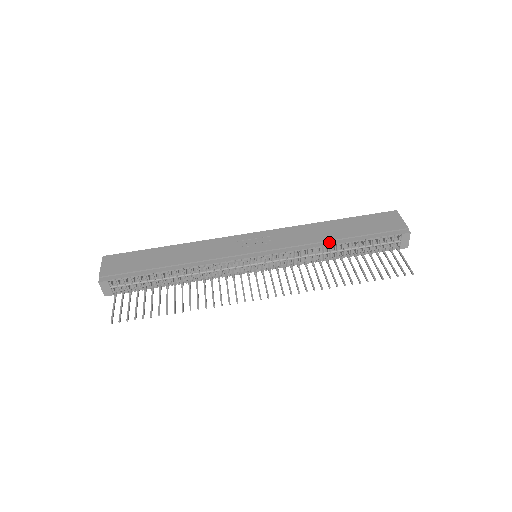
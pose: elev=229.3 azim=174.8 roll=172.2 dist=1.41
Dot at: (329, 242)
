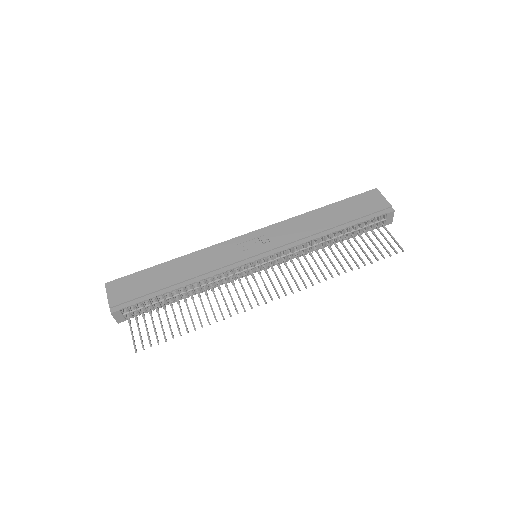
Dot at: (323, 232)
